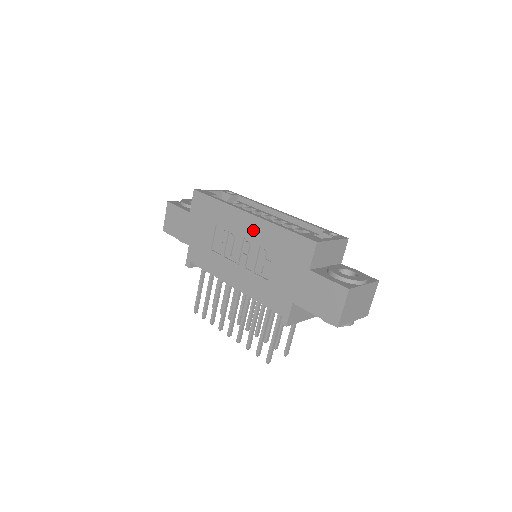
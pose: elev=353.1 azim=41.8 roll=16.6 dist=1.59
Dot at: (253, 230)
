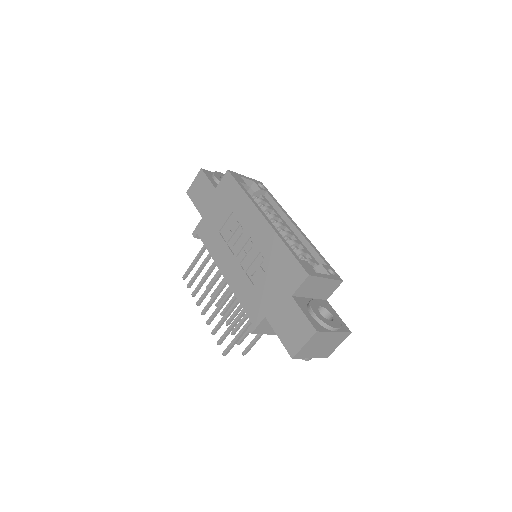
Dot at: (261, 234)
